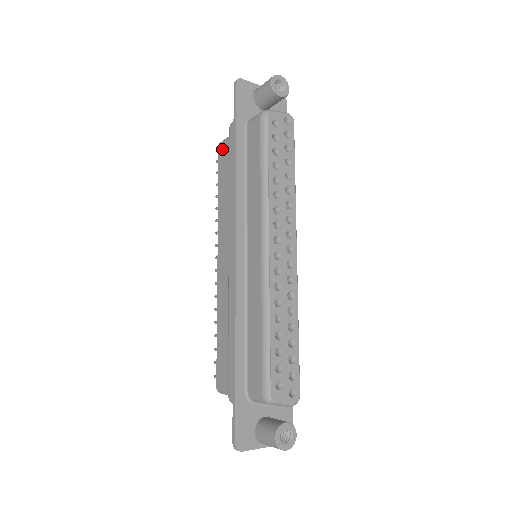
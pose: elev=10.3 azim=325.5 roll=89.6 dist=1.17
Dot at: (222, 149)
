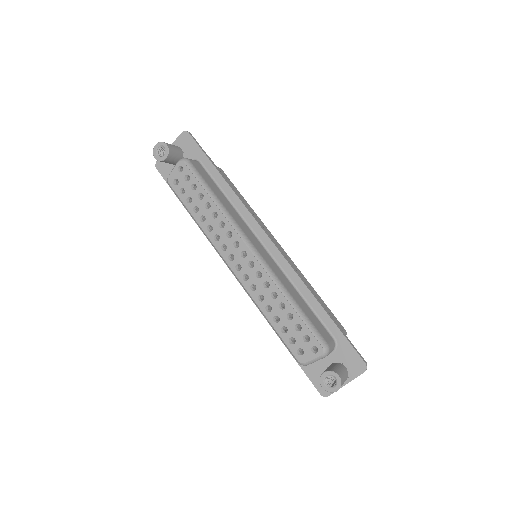
Dot at: occluded
